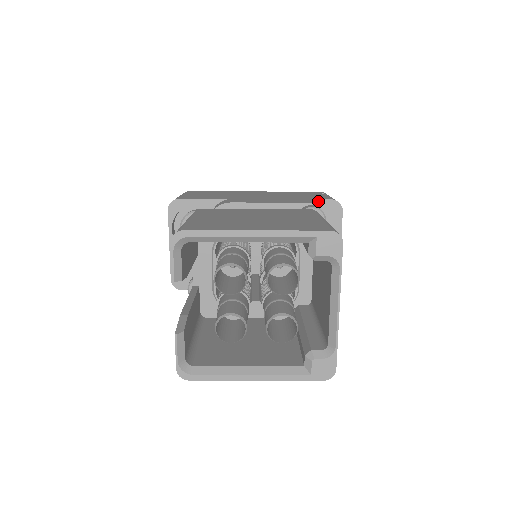
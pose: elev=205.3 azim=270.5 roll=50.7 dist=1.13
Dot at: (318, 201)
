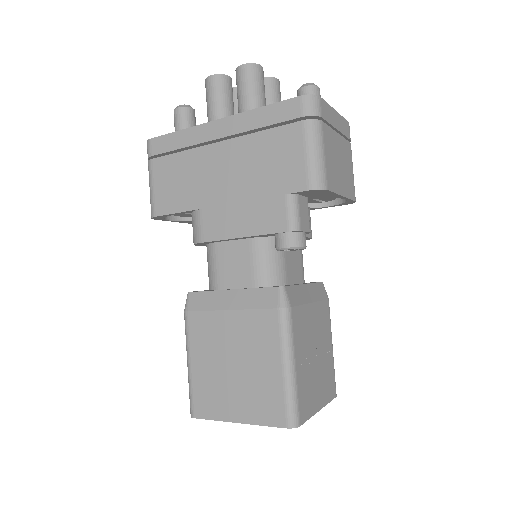
Dot at: (293, 194)
